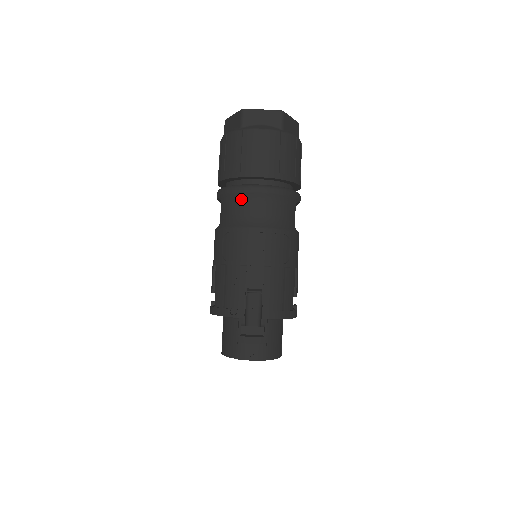
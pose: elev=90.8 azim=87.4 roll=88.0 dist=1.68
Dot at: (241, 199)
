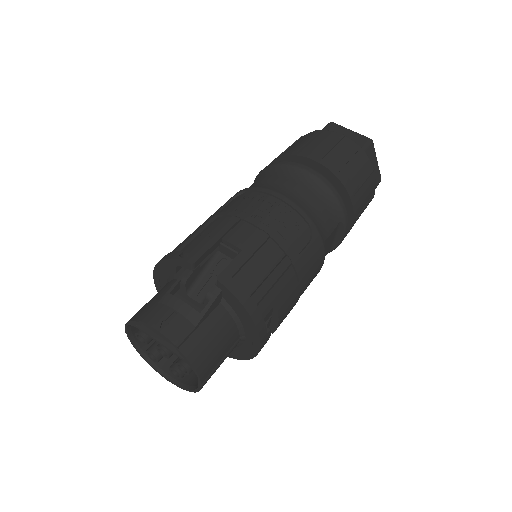
Dot at: (281, 171)
